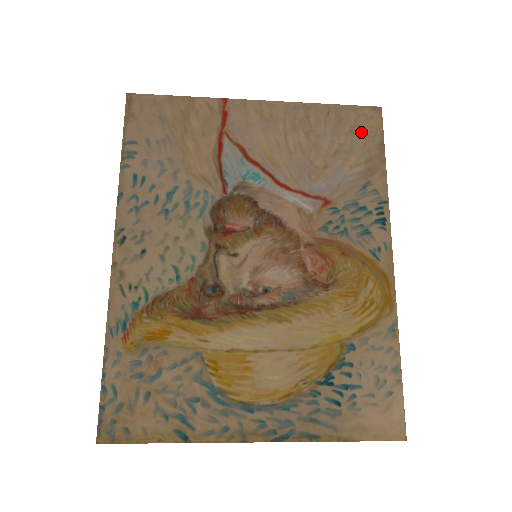
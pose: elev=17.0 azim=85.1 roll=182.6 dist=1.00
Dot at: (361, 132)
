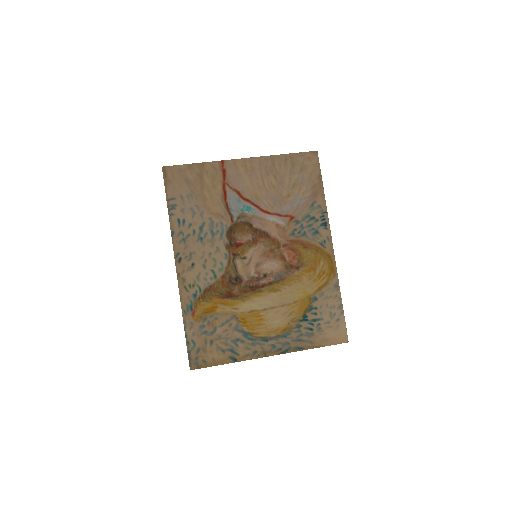
Dot at: (307, 170)
